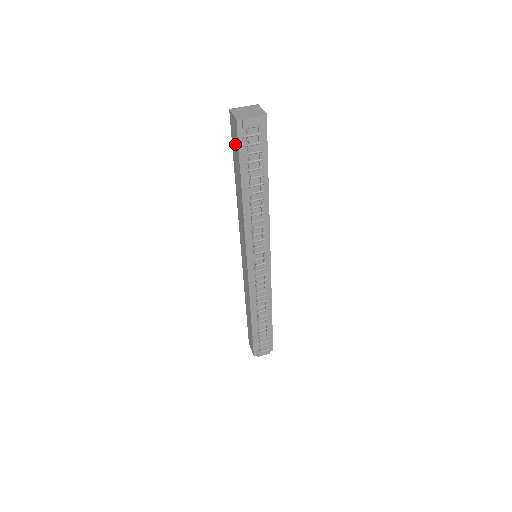
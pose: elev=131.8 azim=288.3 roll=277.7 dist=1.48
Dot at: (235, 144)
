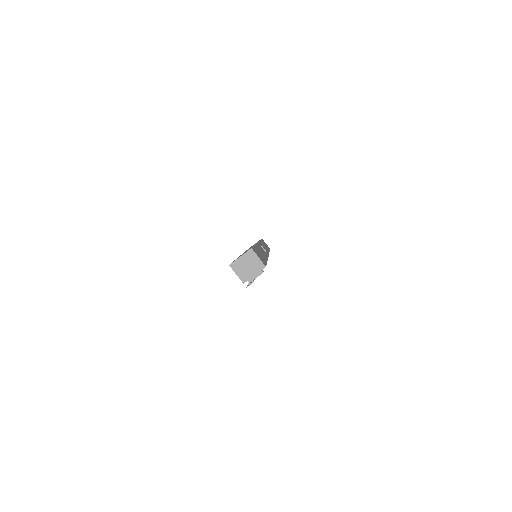
Dot at: occluded
